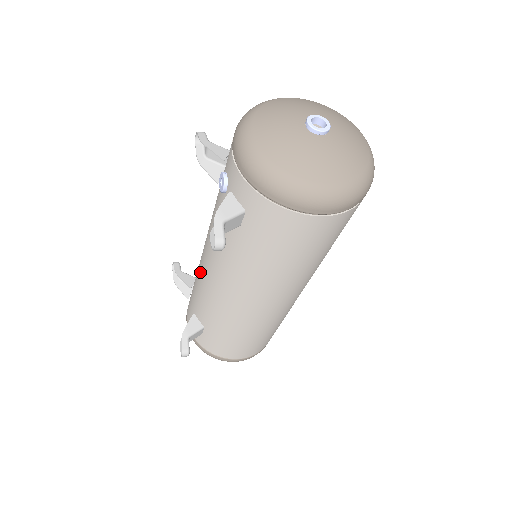
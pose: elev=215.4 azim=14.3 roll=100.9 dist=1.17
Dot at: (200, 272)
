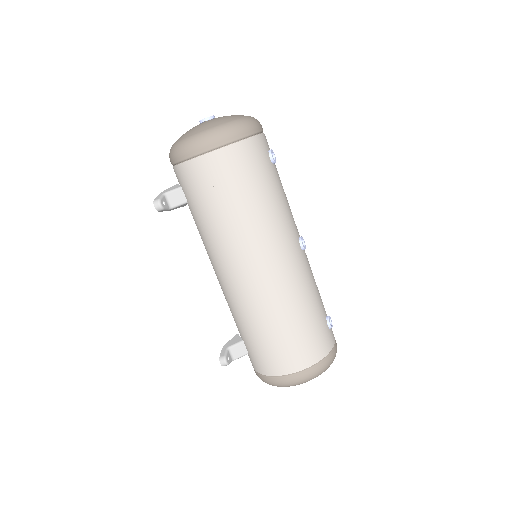
Dot at: occluded
